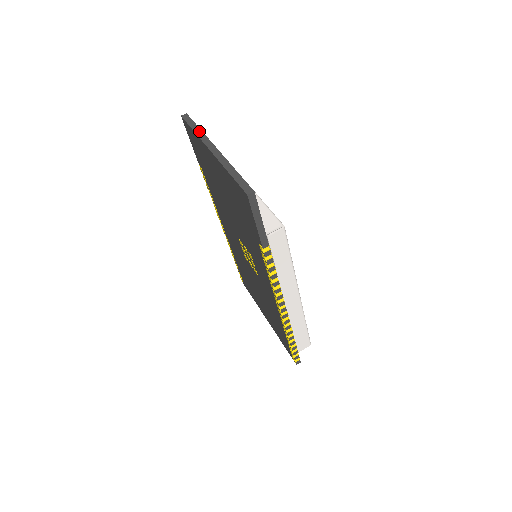
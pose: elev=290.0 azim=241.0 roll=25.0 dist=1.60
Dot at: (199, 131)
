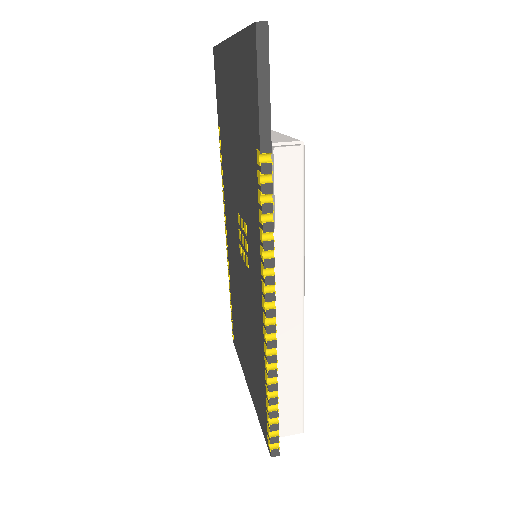
Dot at: occluded
